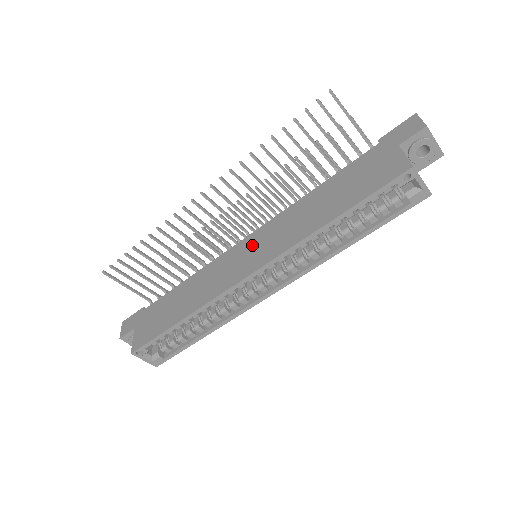
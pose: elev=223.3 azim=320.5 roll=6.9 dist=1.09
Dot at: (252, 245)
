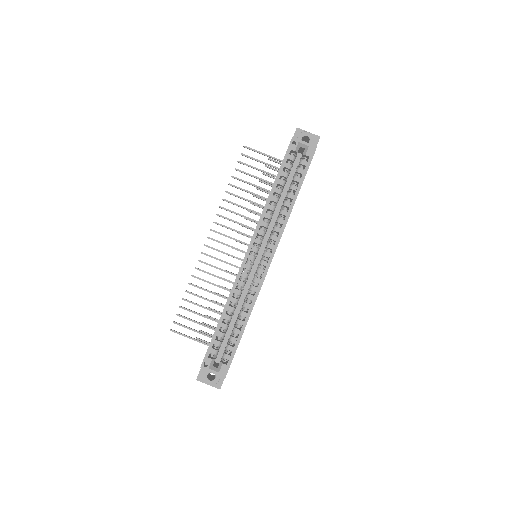
Dot at: occluded
